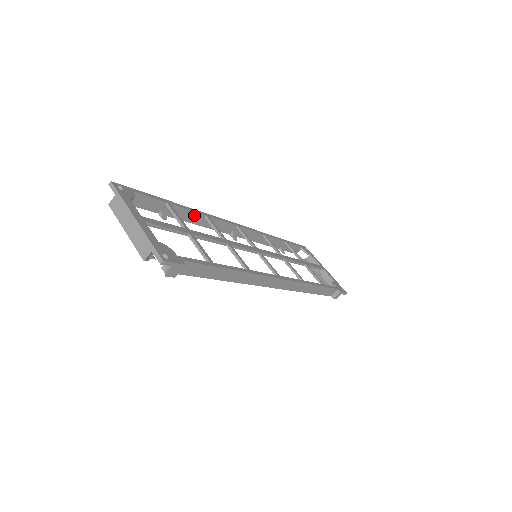
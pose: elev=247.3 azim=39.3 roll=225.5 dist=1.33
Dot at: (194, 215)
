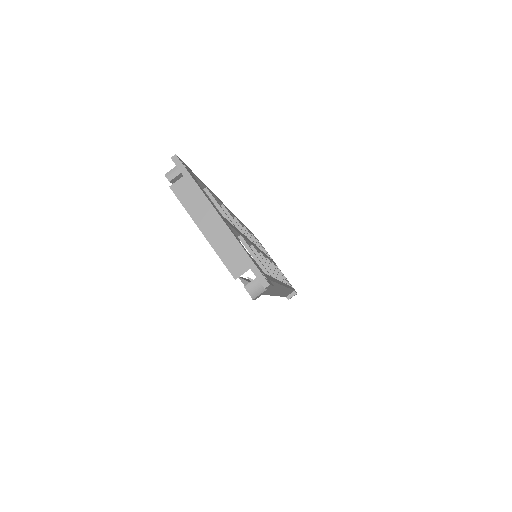
Dot at: occluded
